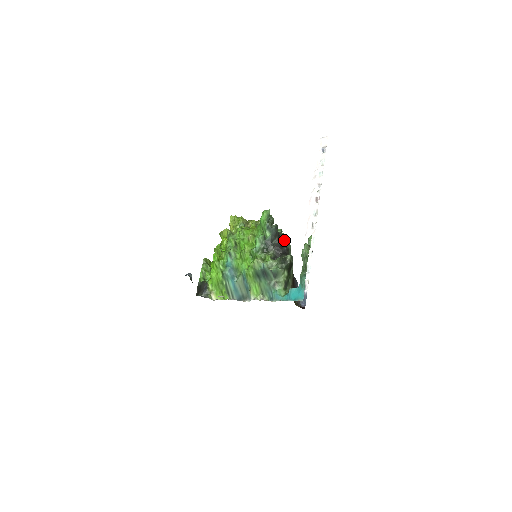
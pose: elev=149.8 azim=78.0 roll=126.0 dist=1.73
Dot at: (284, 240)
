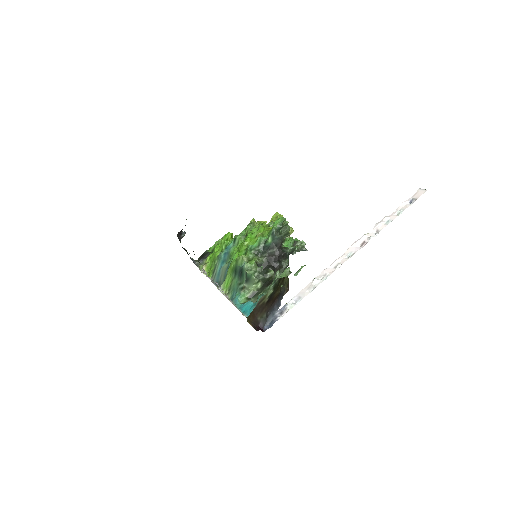
Dot at: (284, 256)
